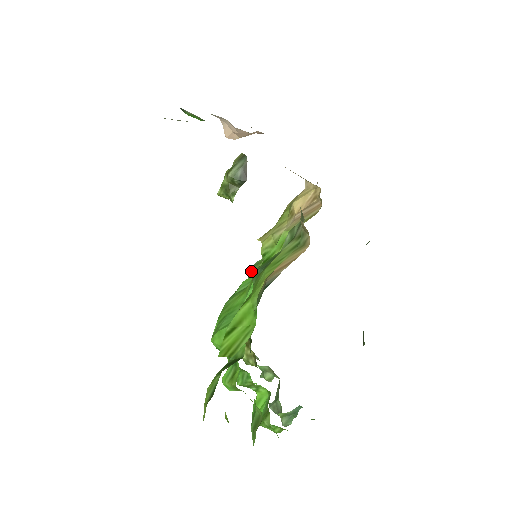
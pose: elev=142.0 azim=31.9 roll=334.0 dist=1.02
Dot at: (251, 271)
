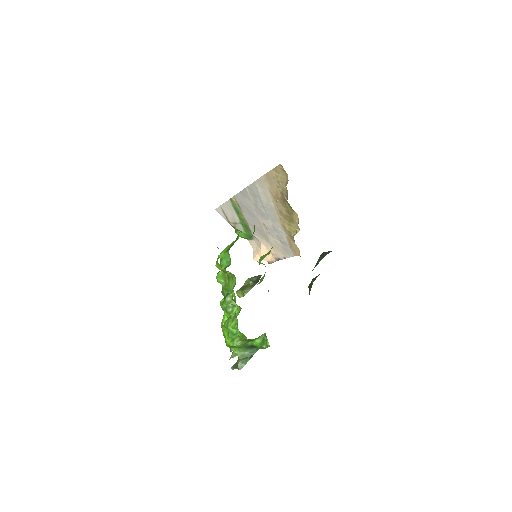
Dot at: occluded
